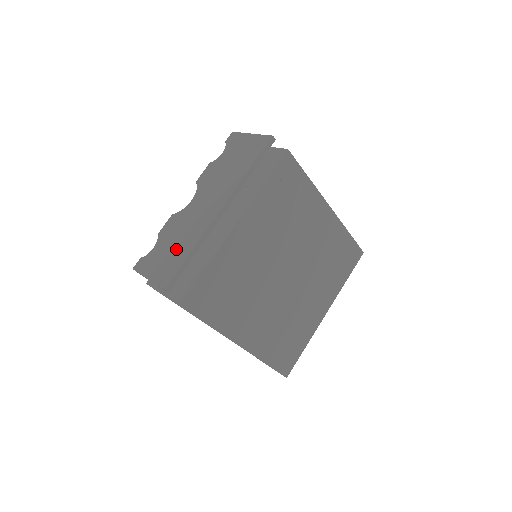
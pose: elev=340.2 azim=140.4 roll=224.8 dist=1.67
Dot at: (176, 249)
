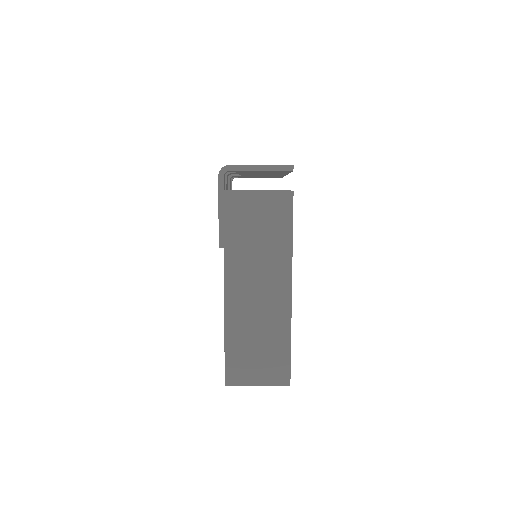
Dot at: occluded
